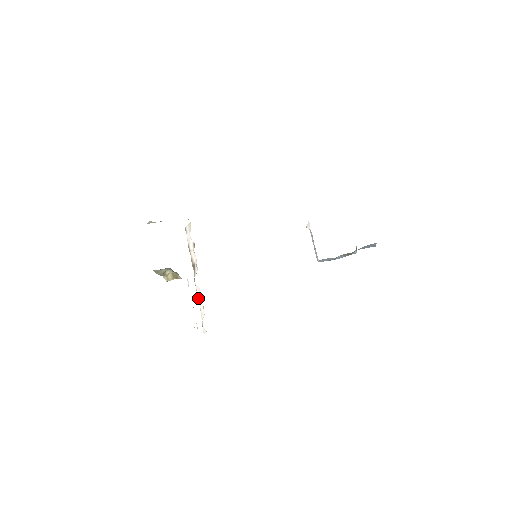
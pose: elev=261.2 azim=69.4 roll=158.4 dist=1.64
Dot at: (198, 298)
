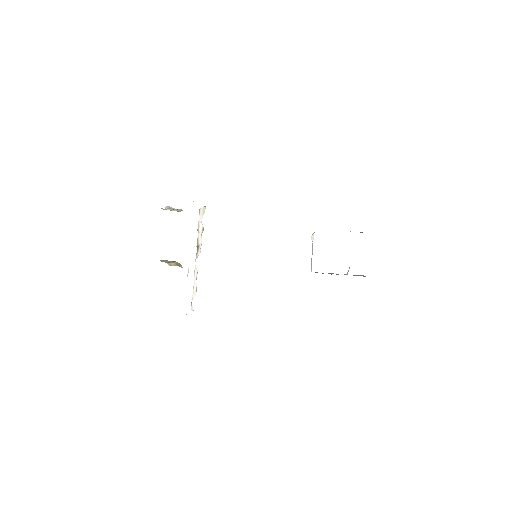
Dot at: (194, 277)
